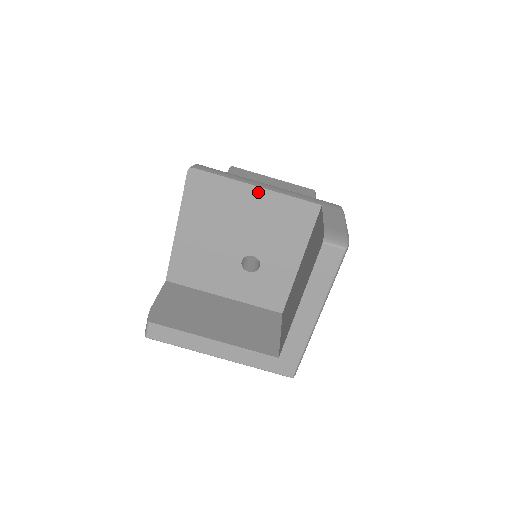
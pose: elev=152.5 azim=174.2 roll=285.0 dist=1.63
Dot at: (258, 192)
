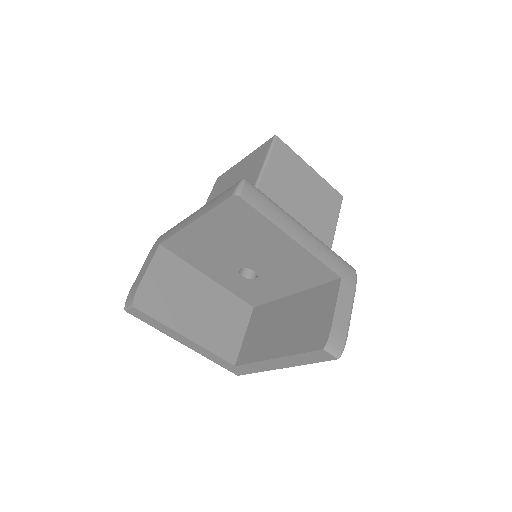
Dot at: (291, 243)
